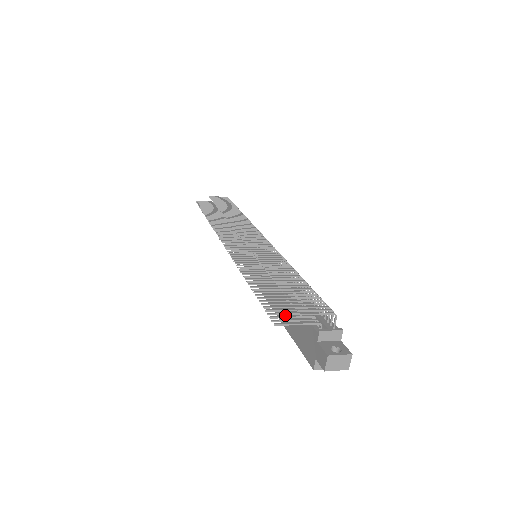
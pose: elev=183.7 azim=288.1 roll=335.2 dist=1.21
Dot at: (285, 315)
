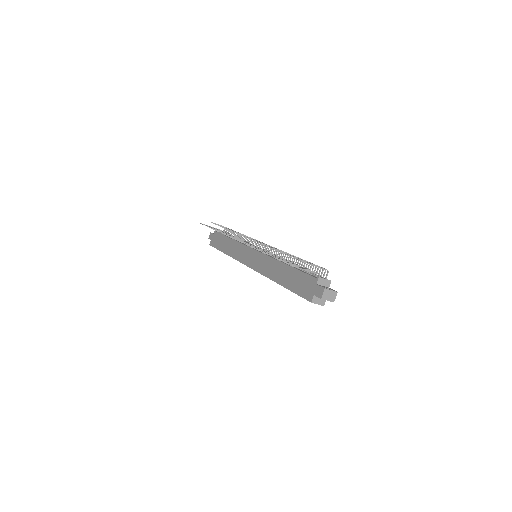
Dot at: (287, 280)
